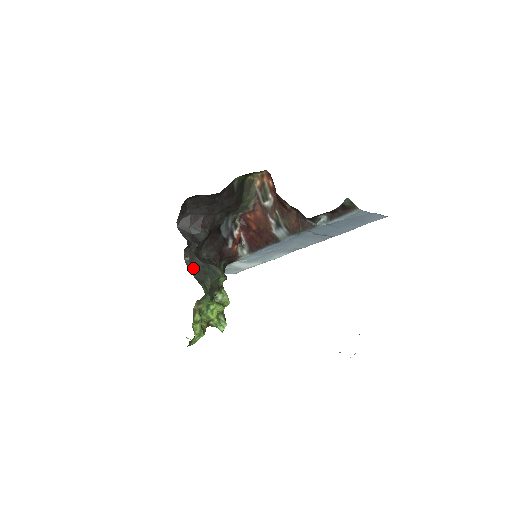
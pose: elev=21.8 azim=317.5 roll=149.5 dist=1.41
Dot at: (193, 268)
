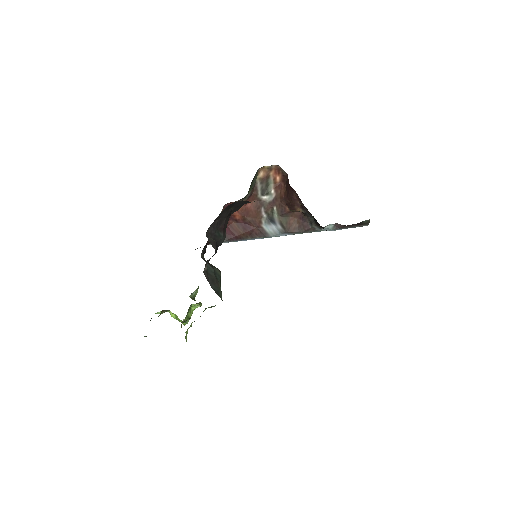
Dot at: (209, 278)
